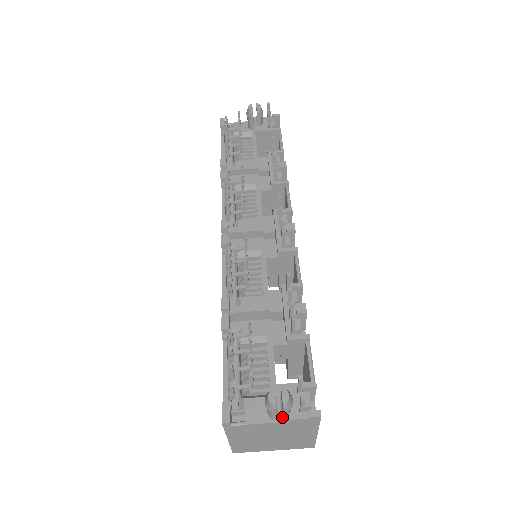
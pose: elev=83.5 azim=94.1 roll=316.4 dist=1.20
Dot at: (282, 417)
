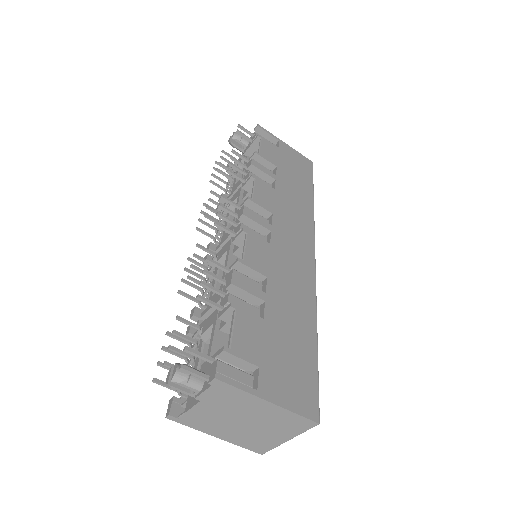
Dot at: (198, 393)
